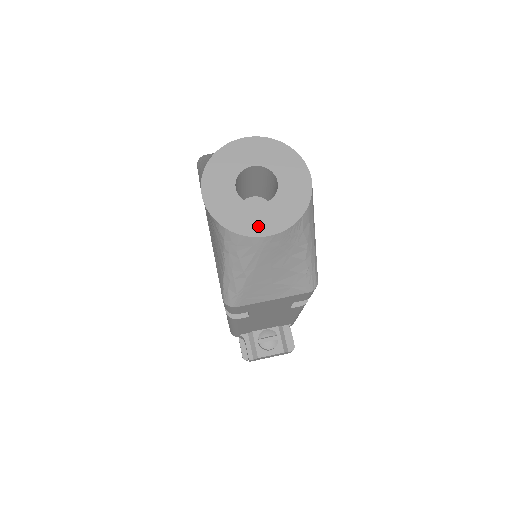
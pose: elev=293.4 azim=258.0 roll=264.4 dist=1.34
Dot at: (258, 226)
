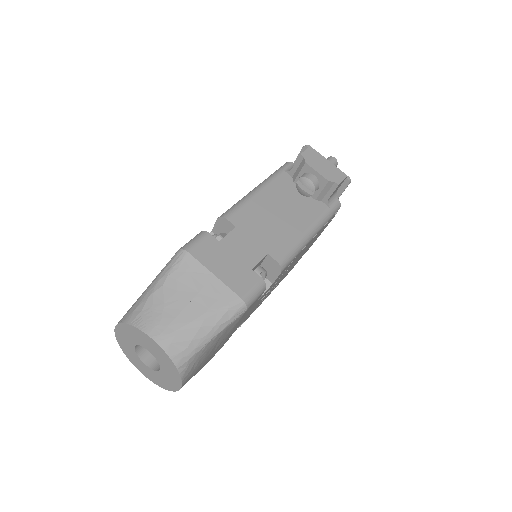
Dot at: (138, 366)
